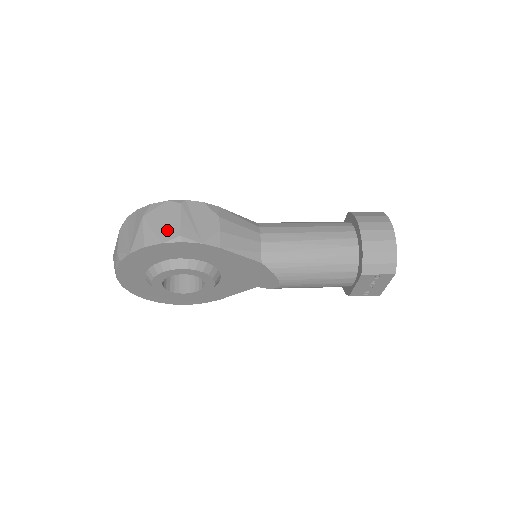
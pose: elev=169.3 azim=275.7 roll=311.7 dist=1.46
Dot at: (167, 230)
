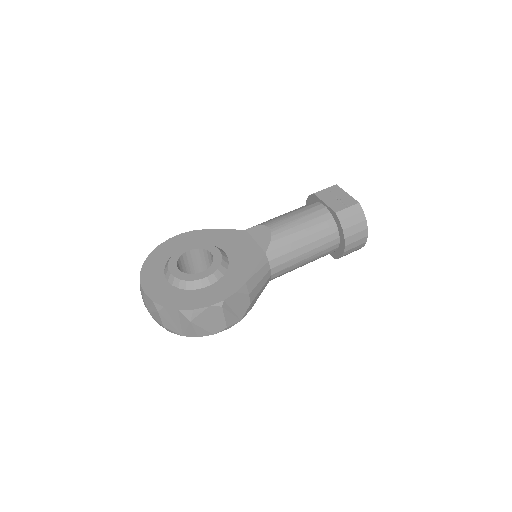
Dot at: (215, 327)
